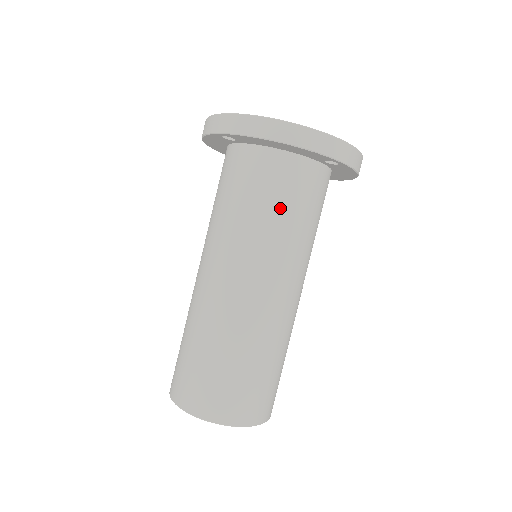
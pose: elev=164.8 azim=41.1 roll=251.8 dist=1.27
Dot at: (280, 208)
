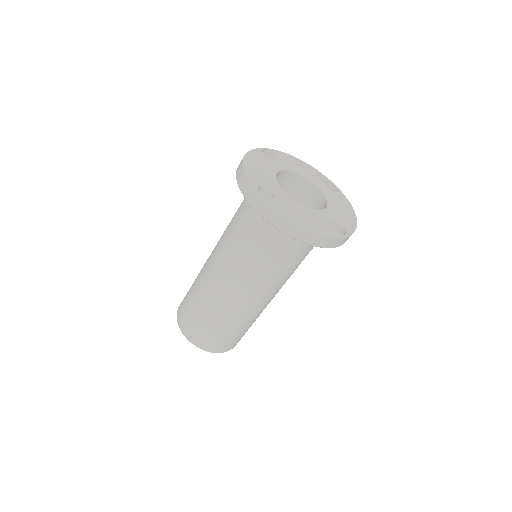
Dot at: (282, 259)
